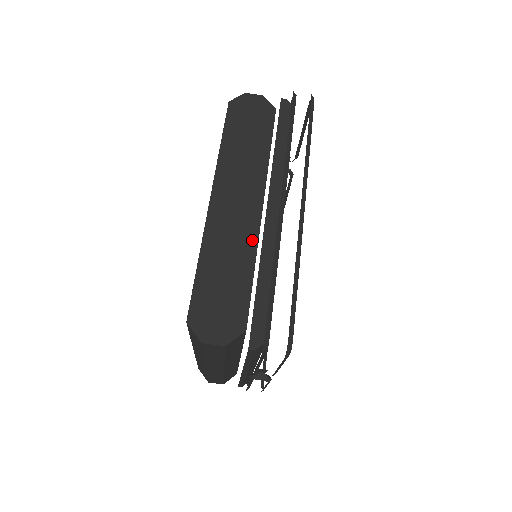
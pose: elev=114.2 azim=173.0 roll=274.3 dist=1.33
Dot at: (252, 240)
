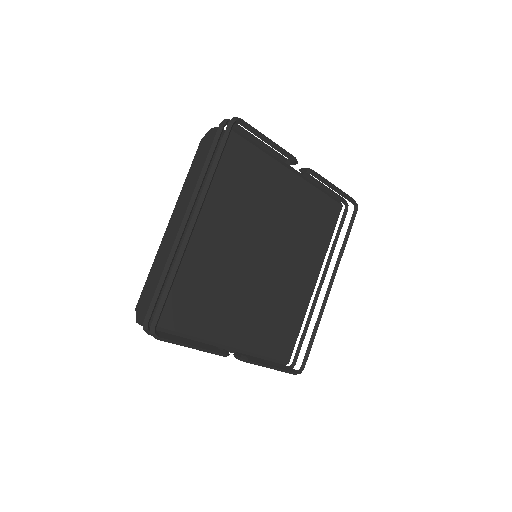
Dot at: occluded
